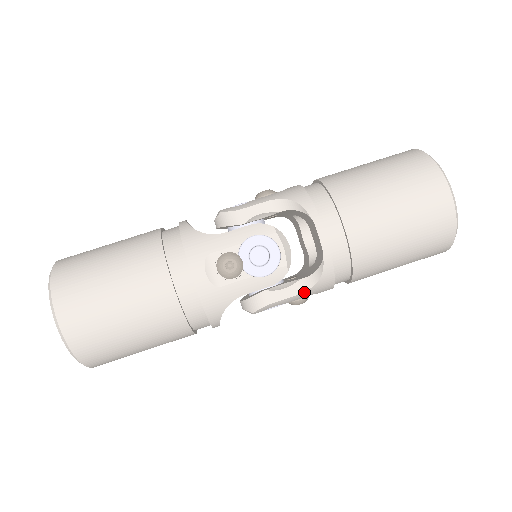
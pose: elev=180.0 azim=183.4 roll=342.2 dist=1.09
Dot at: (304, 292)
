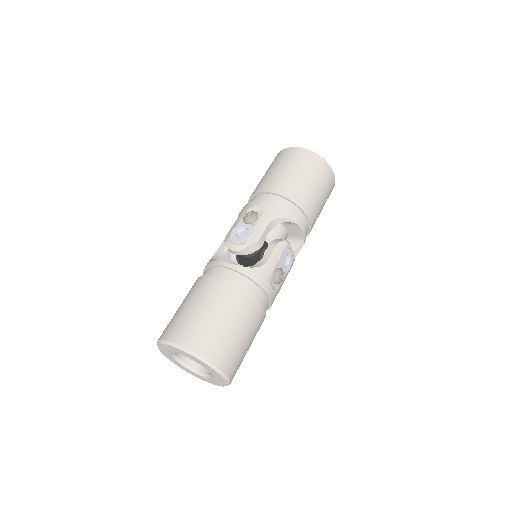
Dot at: occluded
